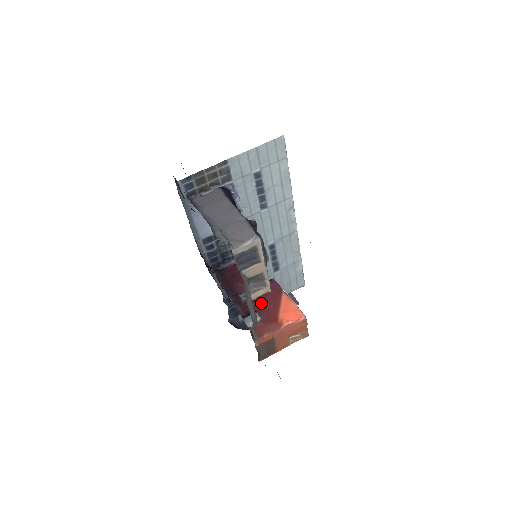
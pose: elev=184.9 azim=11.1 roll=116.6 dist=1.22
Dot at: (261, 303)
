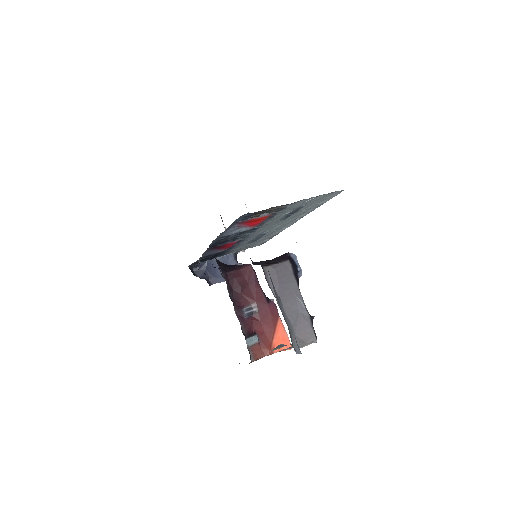
Dot at: (260, 324)
